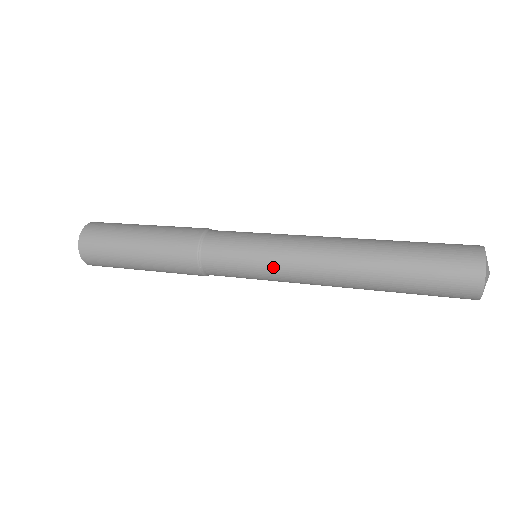
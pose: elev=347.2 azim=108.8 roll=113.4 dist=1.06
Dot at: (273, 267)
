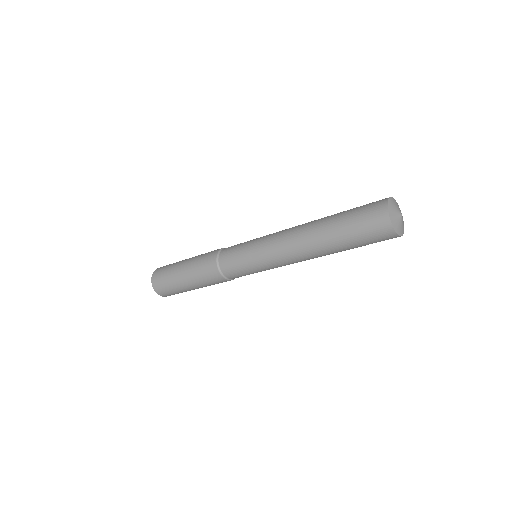
Dot at: (261, 239)
